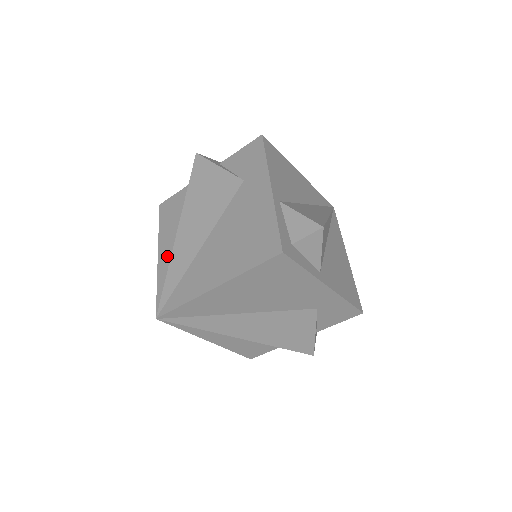
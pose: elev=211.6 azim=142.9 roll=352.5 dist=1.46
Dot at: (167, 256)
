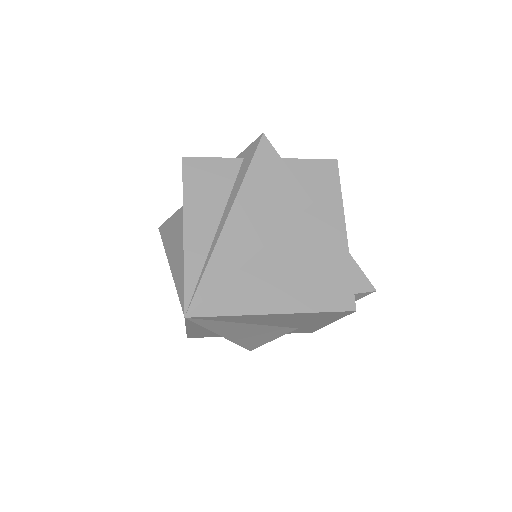
Dot at: (200, 241)
